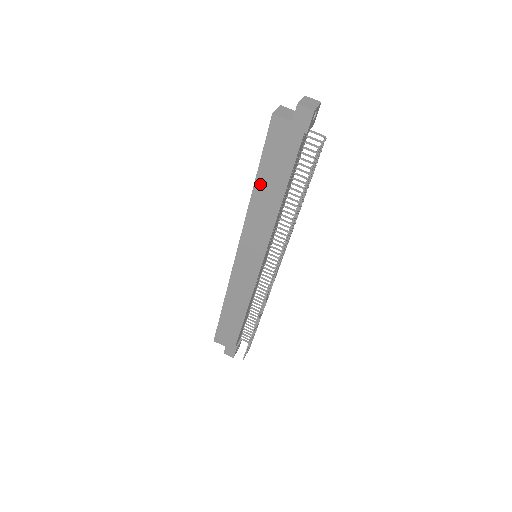
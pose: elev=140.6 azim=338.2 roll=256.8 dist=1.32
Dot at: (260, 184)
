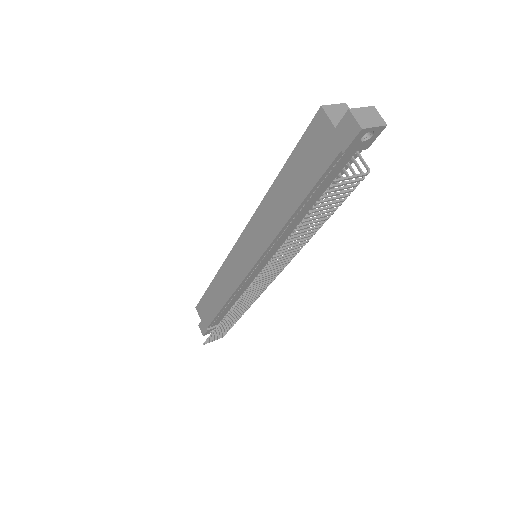
Dot at: (281, 182)
